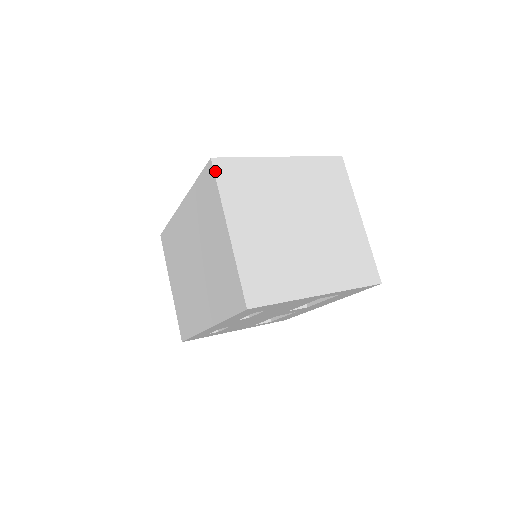
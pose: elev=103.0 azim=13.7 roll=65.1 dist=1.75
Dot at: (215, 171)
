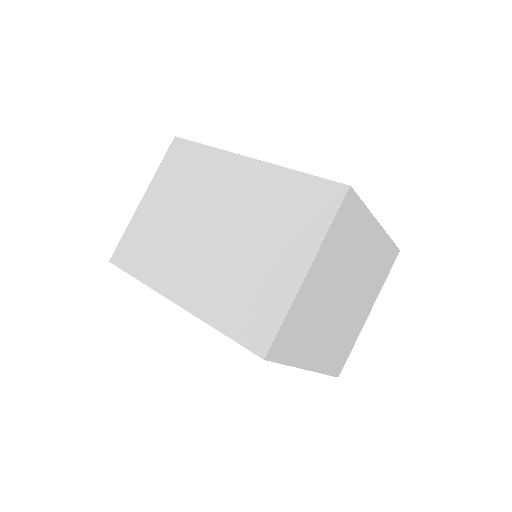
Dot at: (343, 203)
